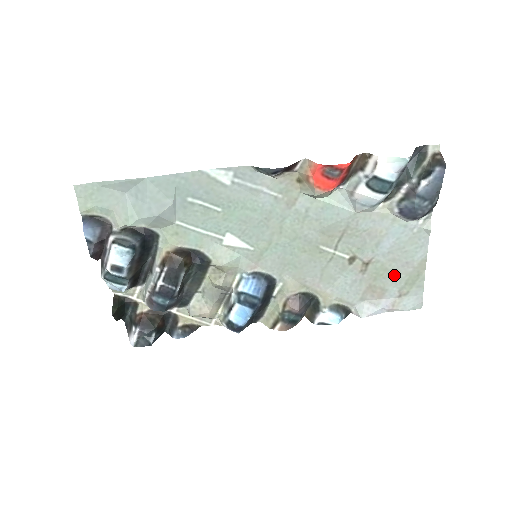
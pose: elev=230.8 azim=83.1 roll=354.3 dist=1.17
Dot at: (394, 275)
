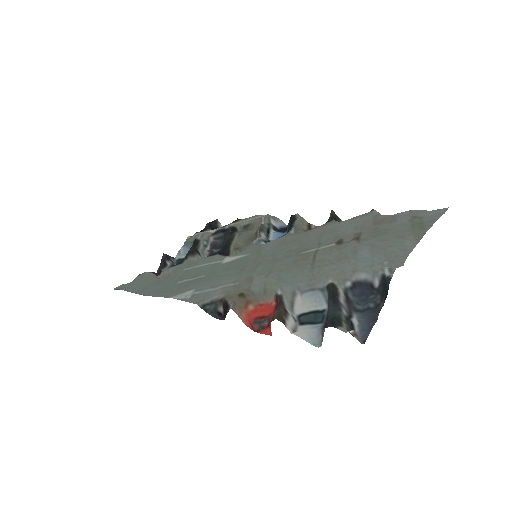
Dot at: (394, 230)
